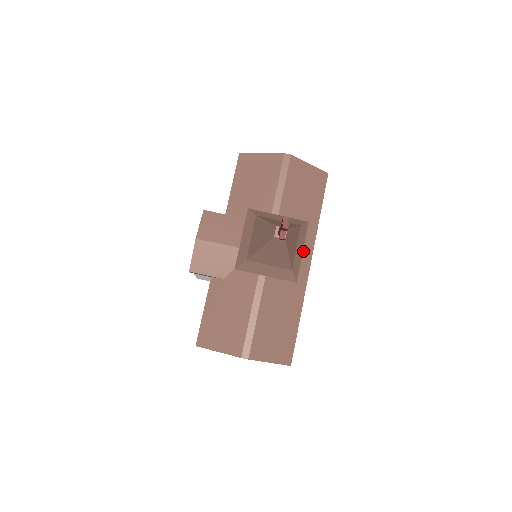
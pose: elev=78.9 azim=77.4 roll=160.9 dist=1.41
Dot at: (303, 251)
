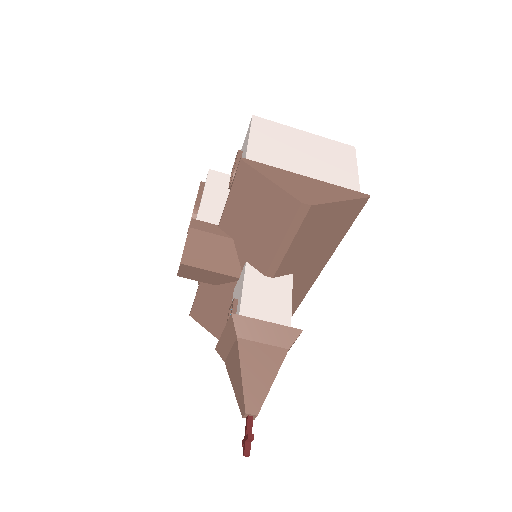
Dot at: (309, 274)
